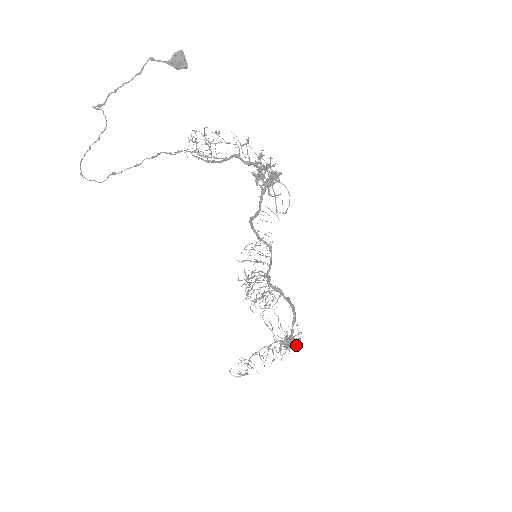
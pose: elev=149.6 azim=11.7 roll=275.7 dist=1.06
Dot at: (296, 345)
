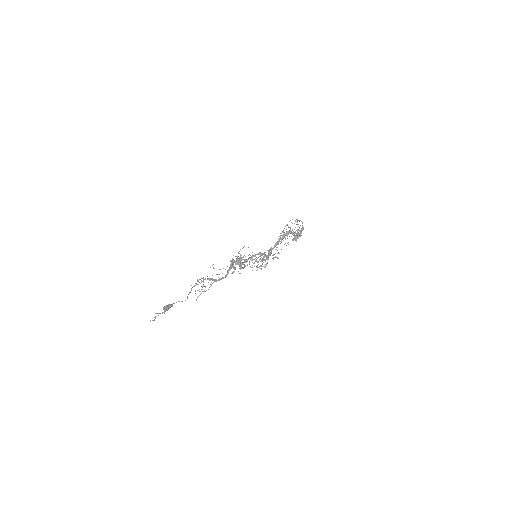
Dot at: occluded
